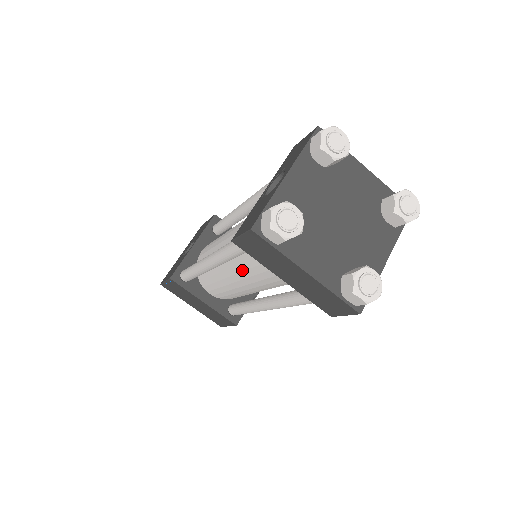
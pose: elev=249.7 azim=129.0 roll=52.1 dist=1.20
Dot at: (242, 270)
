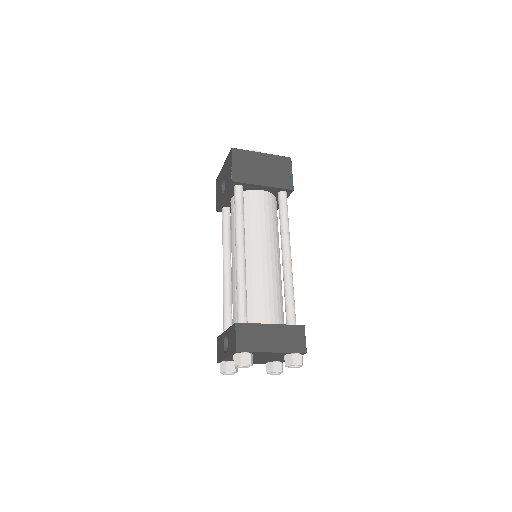
Dot at: occluded
